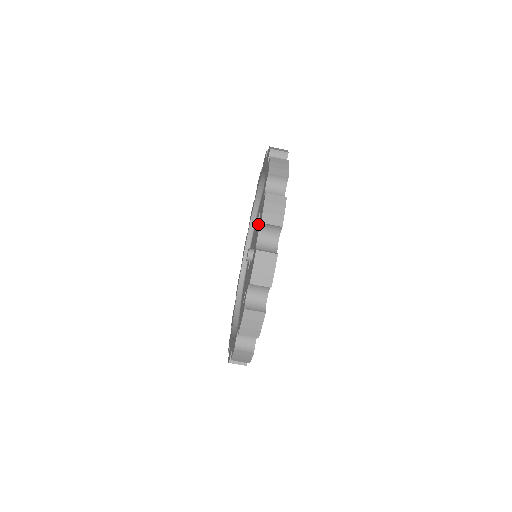
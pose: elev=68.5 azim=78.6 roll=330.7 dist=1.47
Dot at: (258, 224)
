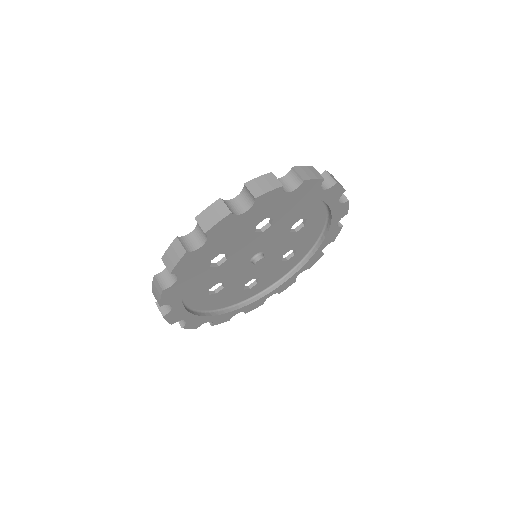
Dot at: occluded
